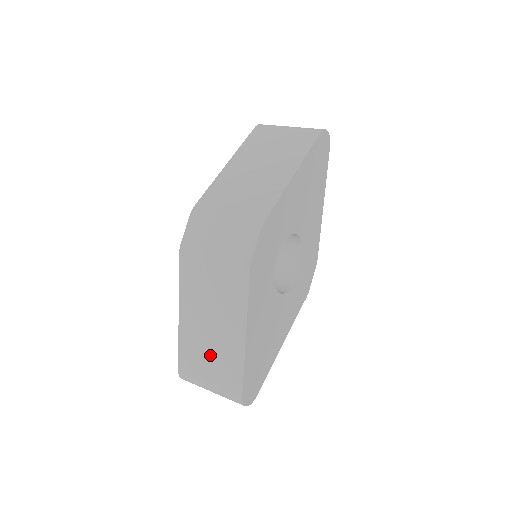
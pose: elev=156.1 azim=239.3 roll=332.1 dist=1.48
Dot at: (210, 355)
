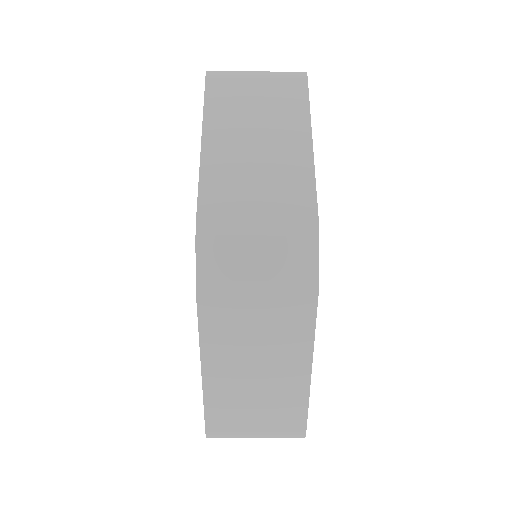
Dot at: (257, 403)
